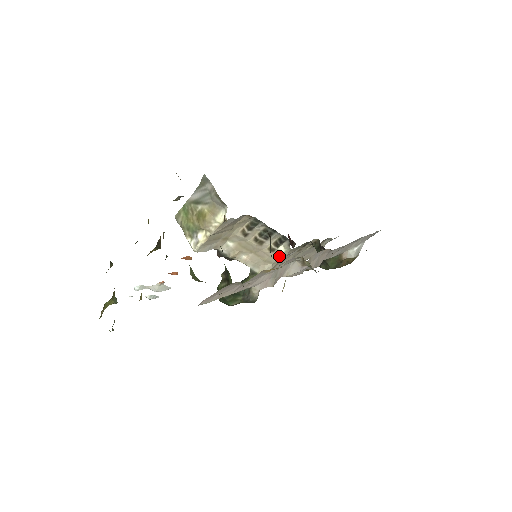
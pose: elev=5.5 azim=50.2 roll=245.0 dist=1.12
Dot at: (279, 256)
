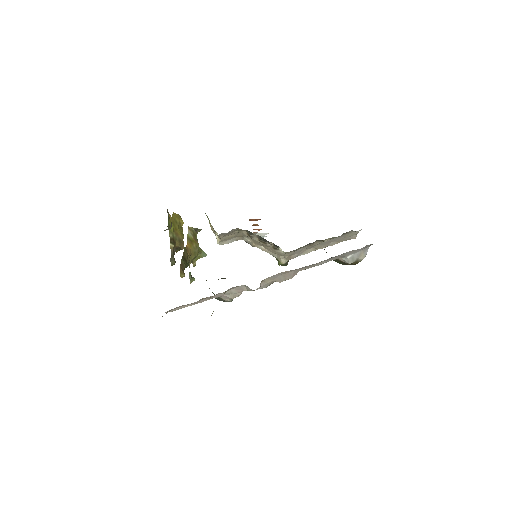
Dot at: (284, 253)
